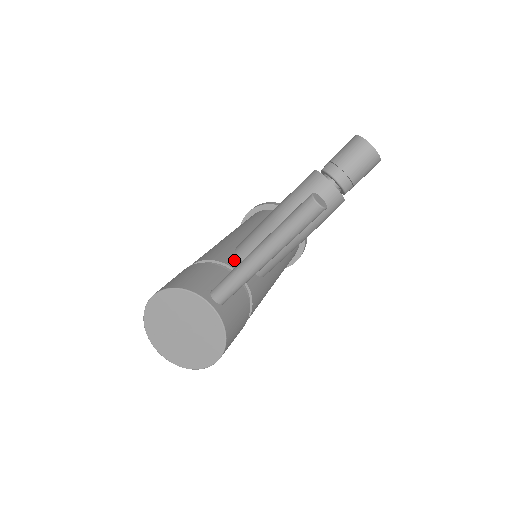
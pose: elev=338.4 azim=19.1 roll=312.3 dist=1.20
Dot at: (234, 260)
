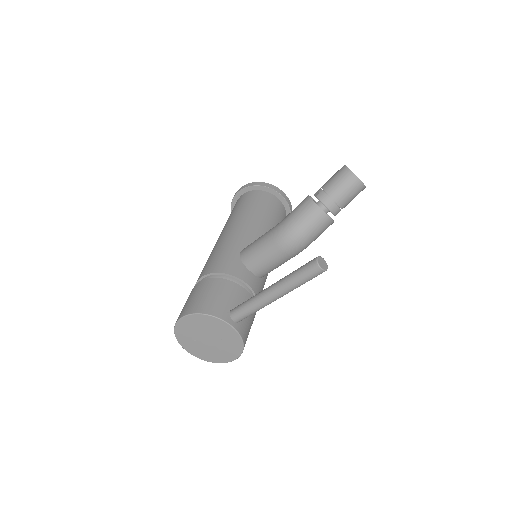
Dot at: (241, 270)
